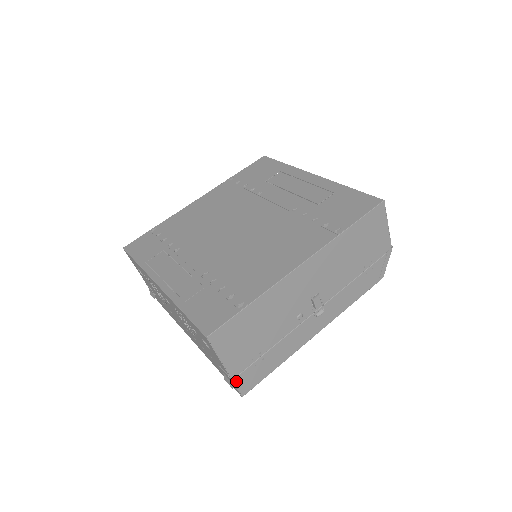
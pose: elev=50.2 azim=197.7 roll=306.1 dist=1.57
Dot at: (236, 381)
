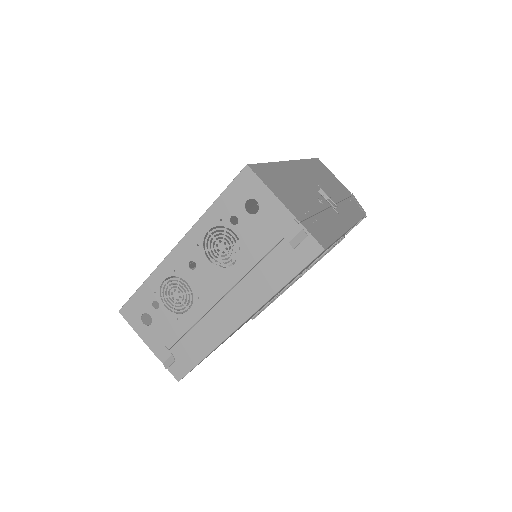
Dot at: (305, 226)
